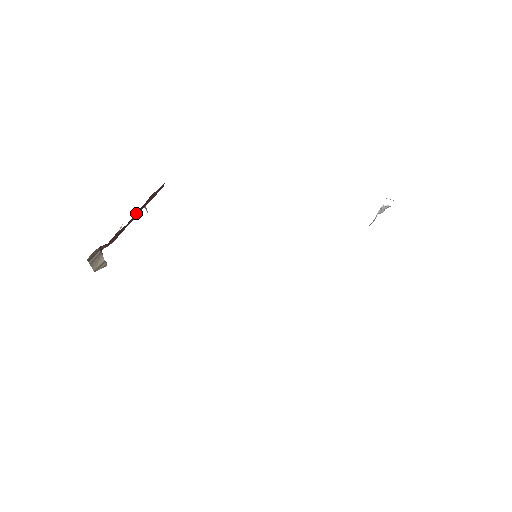
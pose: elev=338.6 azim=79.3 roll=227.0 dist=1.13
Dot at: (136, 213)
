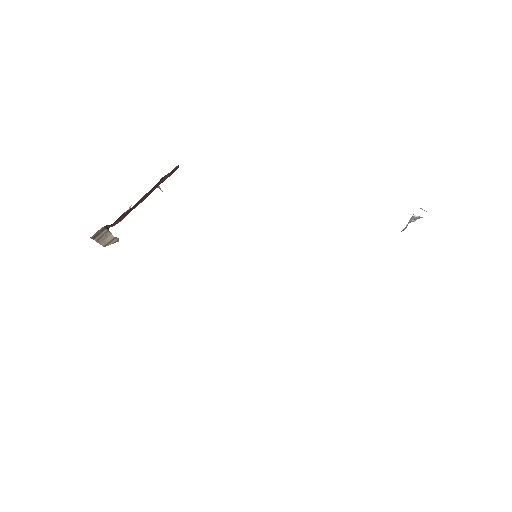
Dot at: (145, 195)
